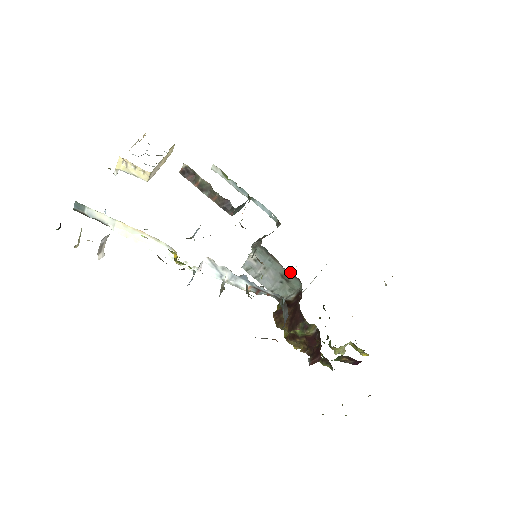
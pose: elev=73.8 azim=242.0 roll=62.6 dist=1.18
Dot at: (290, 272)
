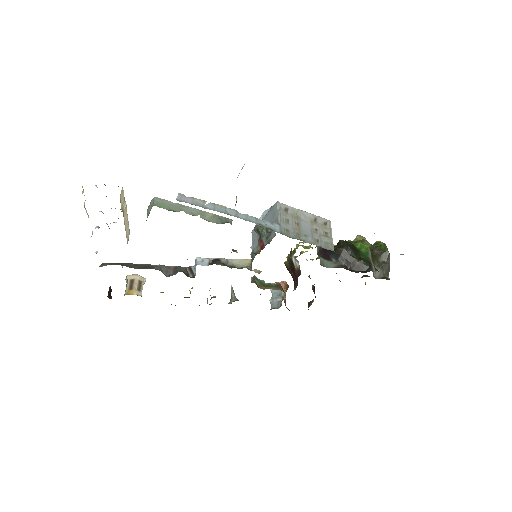
Dot at: occluded
